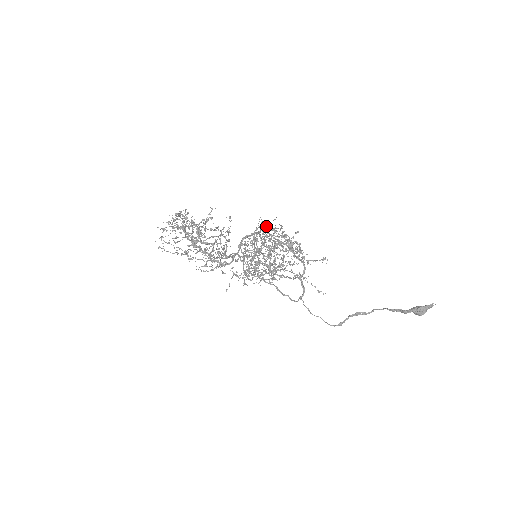
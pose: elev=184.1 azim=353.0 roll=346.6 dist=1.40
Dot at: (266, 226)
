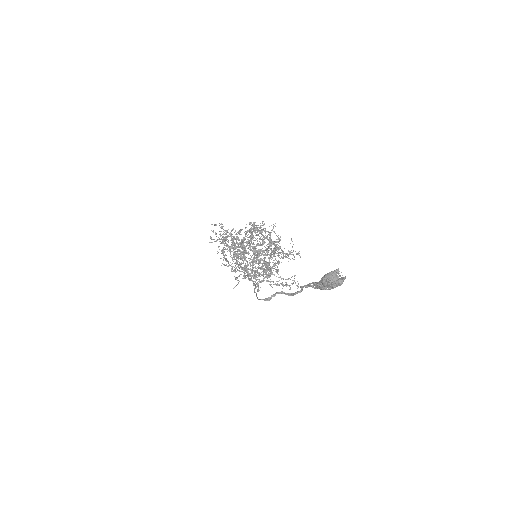
Dot at: occluded
